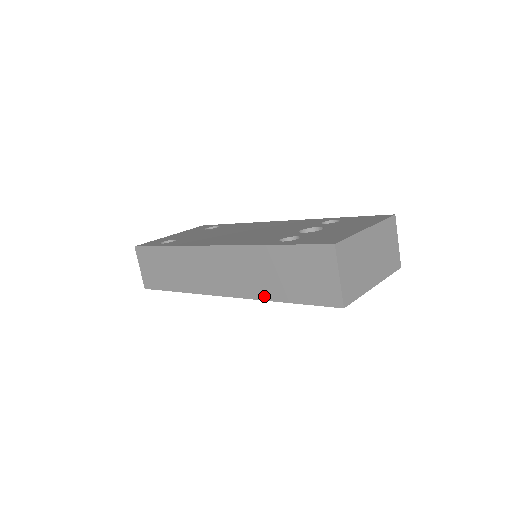
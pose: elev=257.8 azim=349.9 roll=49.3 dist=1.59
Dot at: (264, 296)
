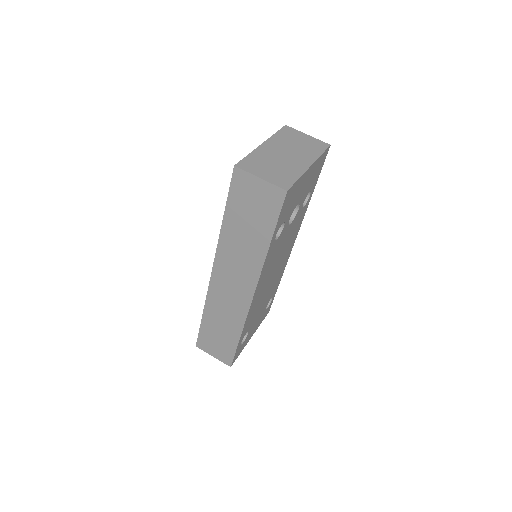
Dot at: (261, 258)
